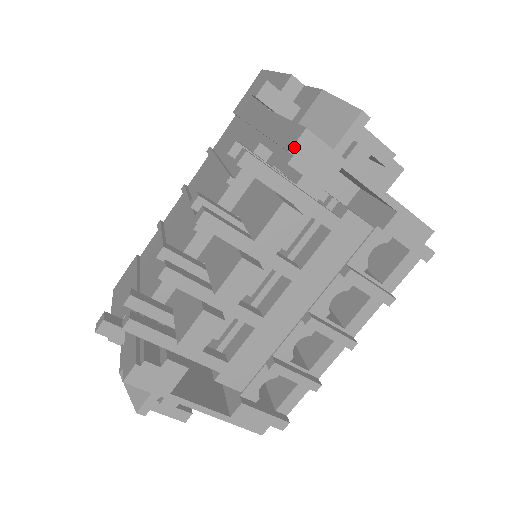
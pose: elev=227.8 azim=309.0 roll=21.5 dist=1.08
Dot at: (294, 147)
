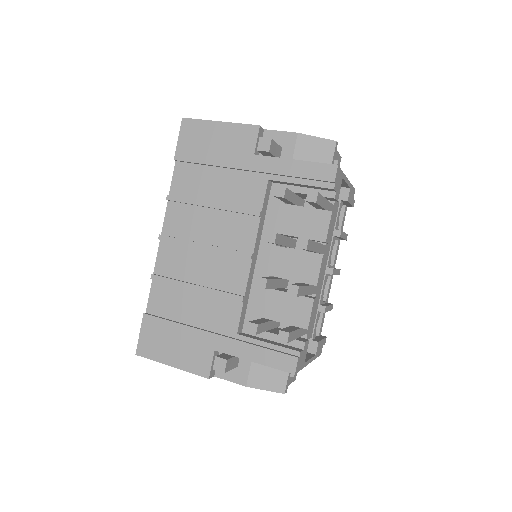
Dot at: (335, 178)
